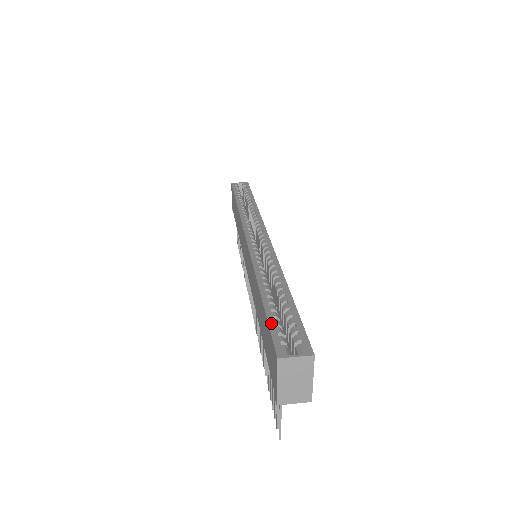
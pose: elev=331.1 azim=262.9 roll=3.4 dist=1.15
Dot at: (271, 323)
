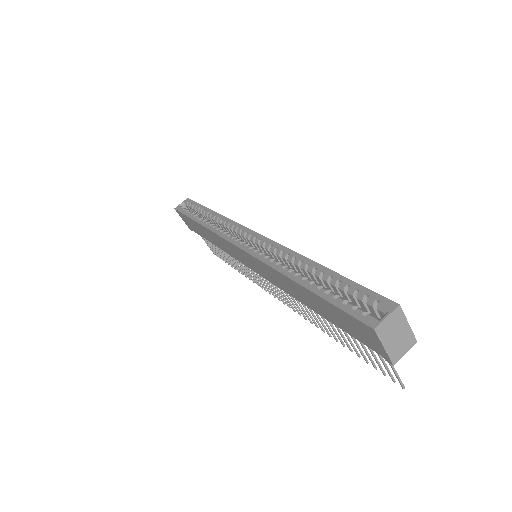
Dot at: (337, 304)
